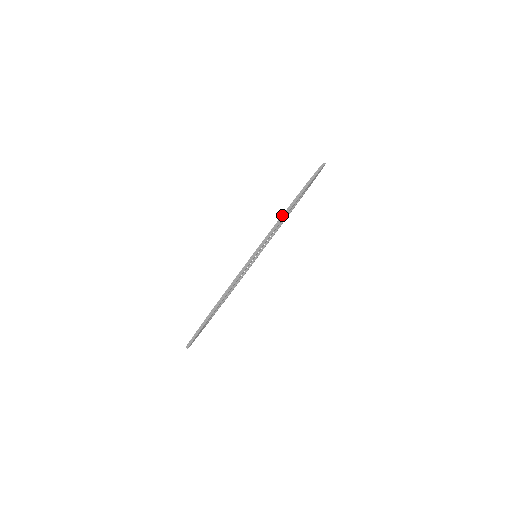
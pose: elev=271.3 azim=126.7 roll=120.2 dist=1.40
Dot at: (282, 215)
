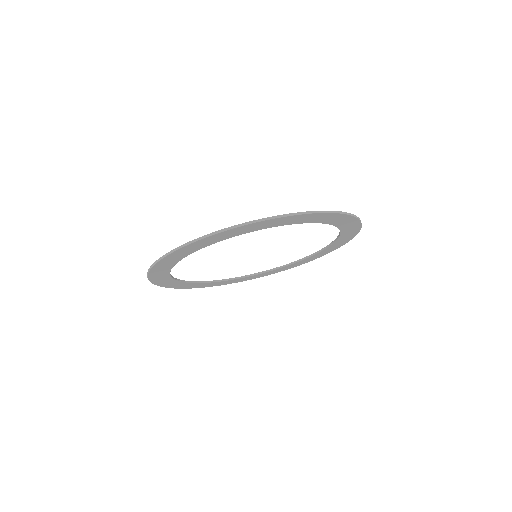
Dot at: occluded
